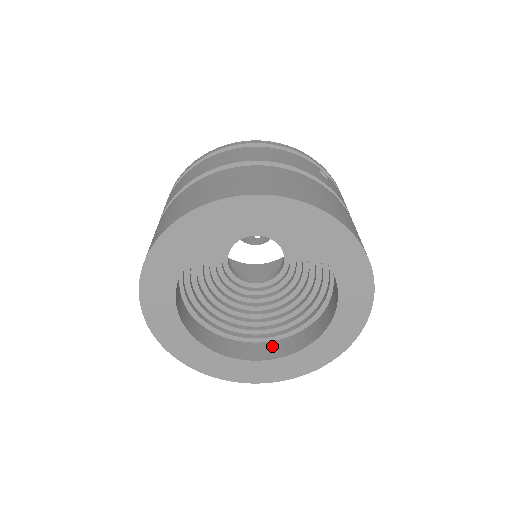
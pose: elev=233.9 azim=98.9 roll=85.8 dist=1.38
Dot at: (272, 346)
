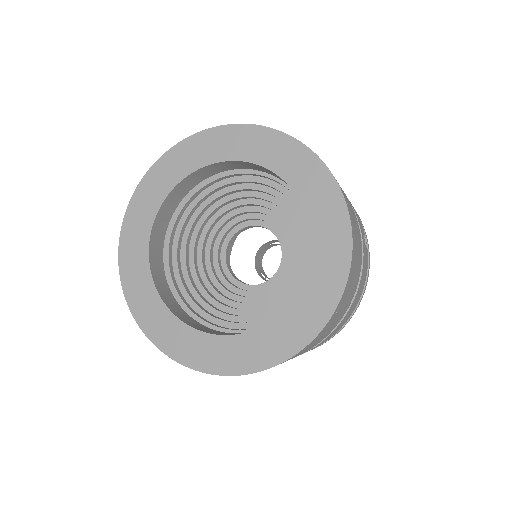
Dot at: (195, 321)
